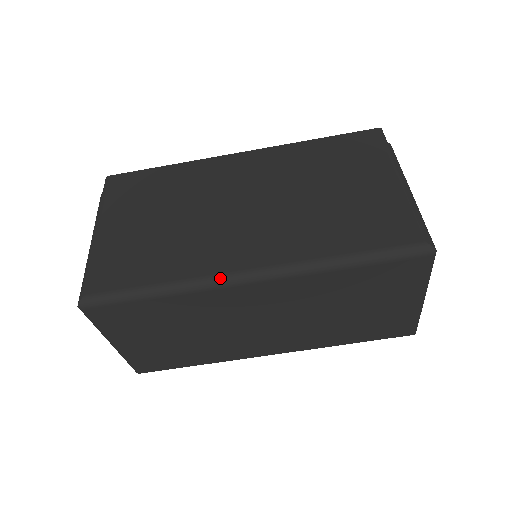
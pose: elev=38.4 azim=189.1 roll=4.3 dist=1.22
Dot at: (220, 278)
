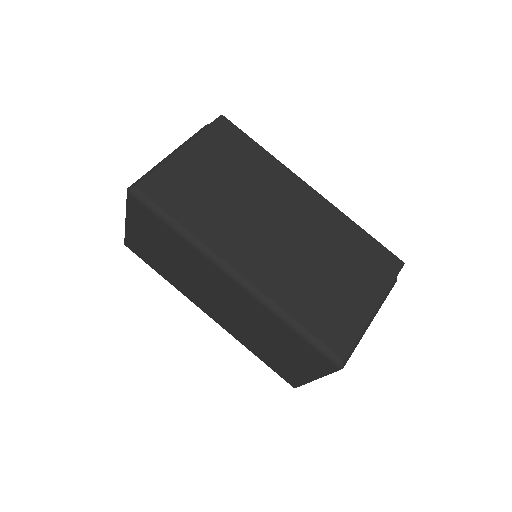
Dot at: (218, 259)
